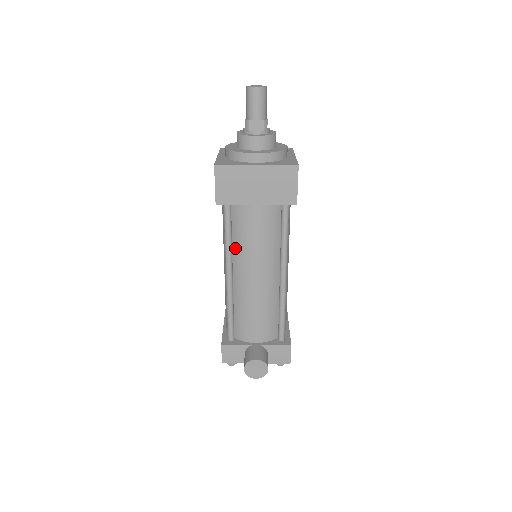
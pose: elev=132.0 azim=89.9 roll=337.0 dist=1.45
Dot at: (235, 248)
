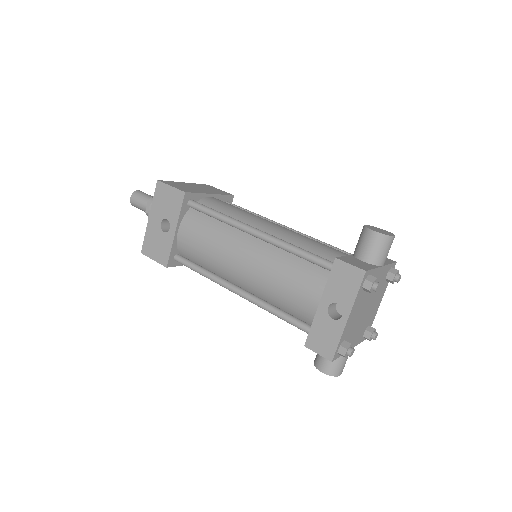
Dot at: occluded
